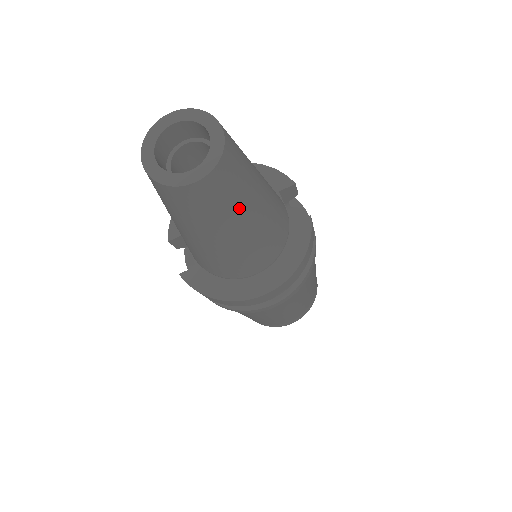
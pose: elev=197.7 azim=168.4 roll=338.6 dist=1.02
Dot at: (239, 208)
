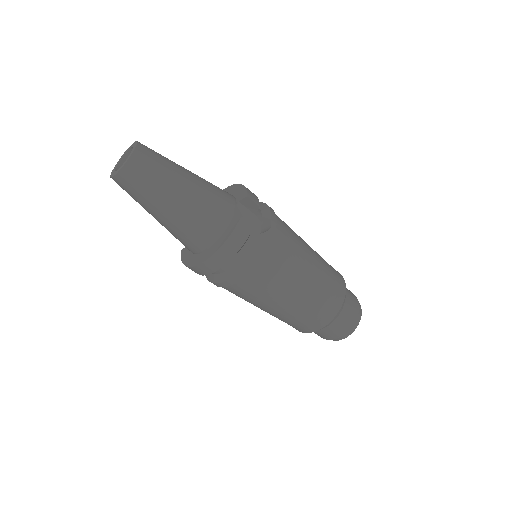
Dot at: (154, 195)
